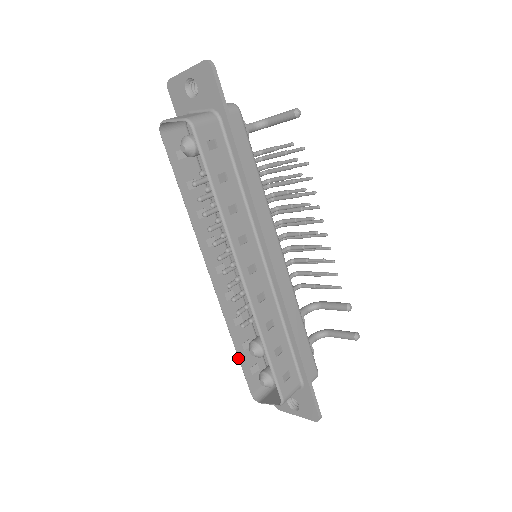
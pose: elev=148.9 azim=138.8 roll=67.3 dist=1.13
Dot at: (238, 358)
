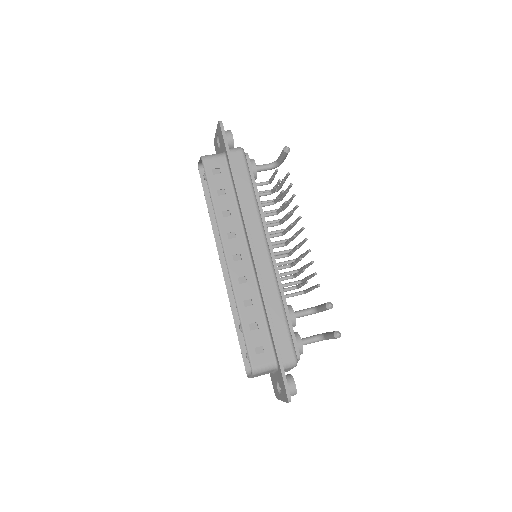
Dot at: (238, 337)
